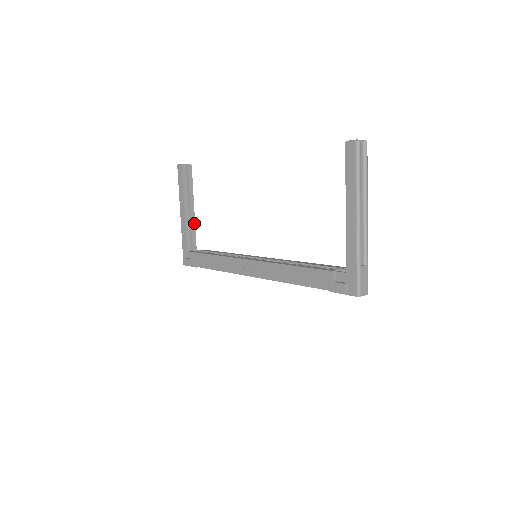
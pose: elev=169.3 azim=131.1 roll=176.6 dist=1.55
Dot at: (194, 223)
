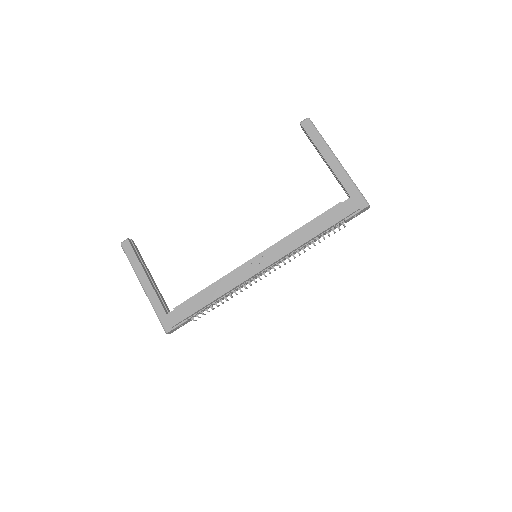
Dot at: (158, 290)
